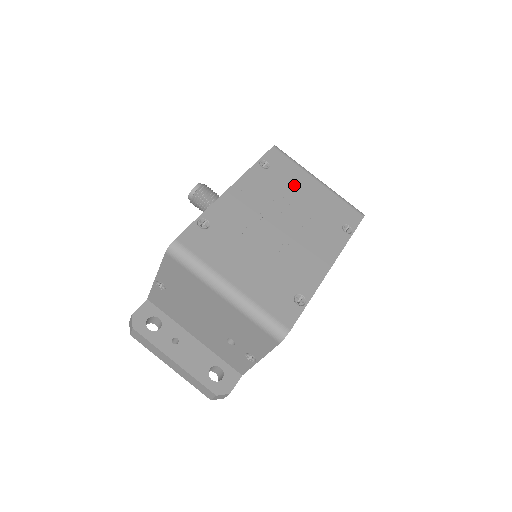
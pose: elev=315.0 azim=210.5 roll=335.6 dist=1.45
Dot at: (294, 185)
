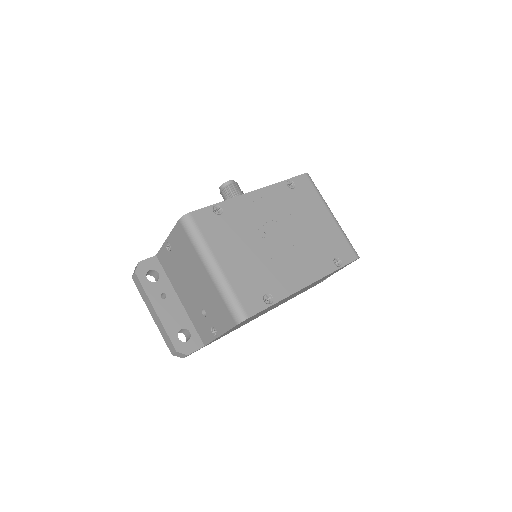
Dot at: (308, 210)
